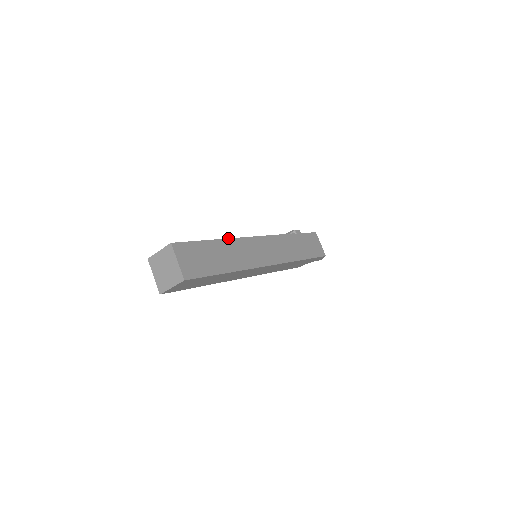
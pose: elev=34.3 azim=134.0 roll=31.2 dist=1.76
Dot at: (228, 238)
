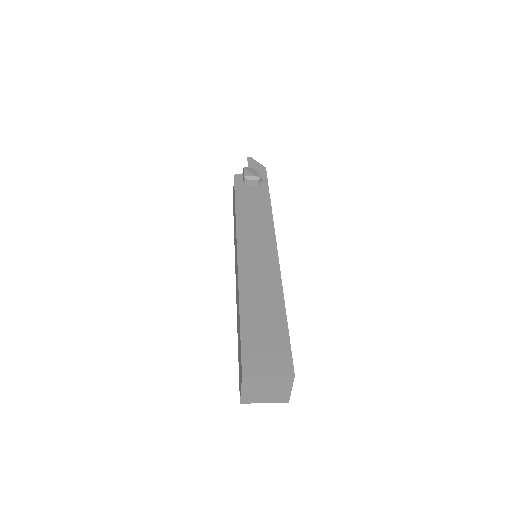
Dot at: occluded
